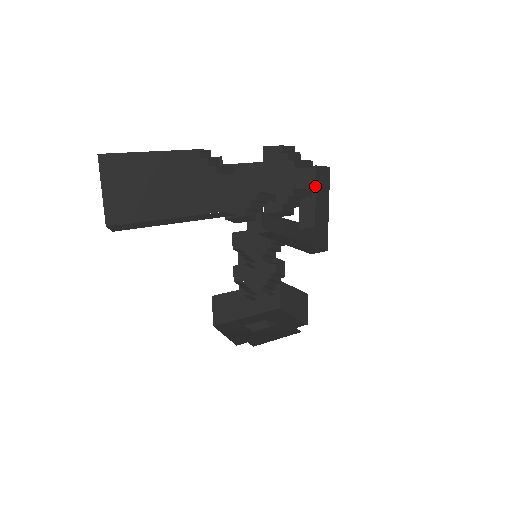
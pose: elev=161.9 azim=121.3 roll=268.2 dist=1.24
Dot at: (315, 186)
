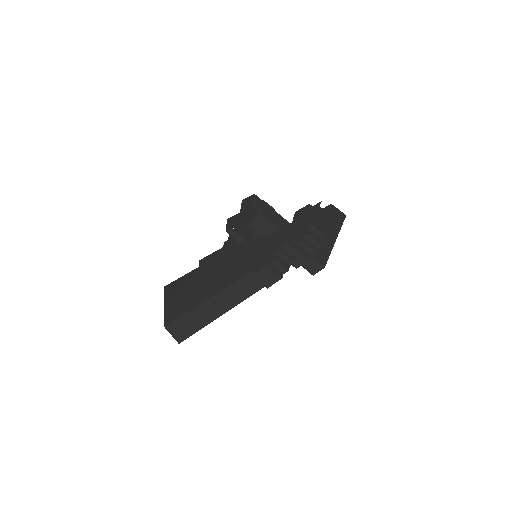
Dot at: occluded
